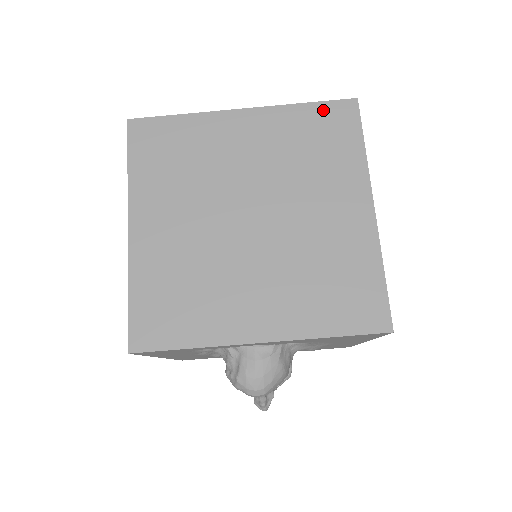
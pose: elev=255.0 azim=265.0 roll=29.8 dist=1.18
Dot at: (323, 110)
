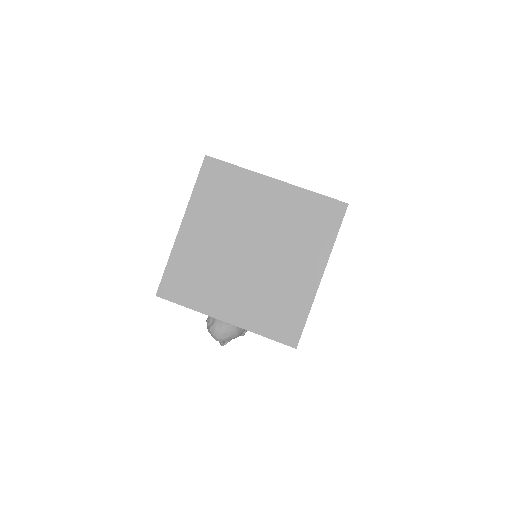
Dot at: (324, 202)
